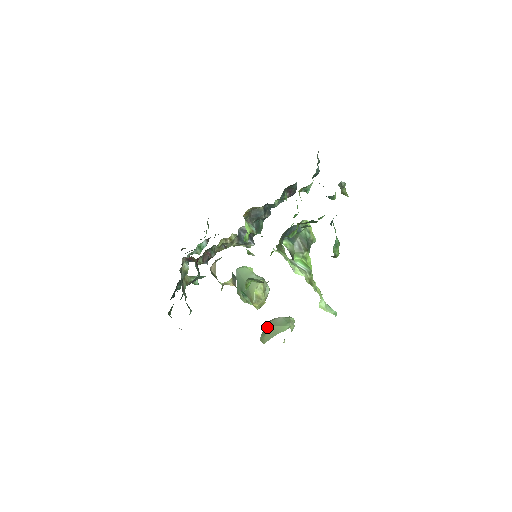
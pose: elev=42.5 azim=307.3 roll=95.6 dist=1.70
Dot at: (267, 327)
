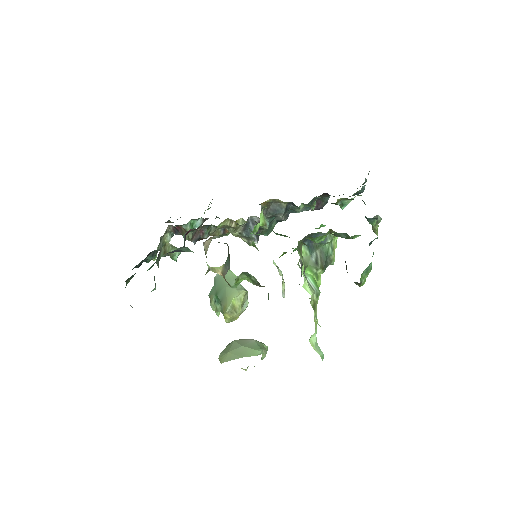
Dot at: (233, 345)
